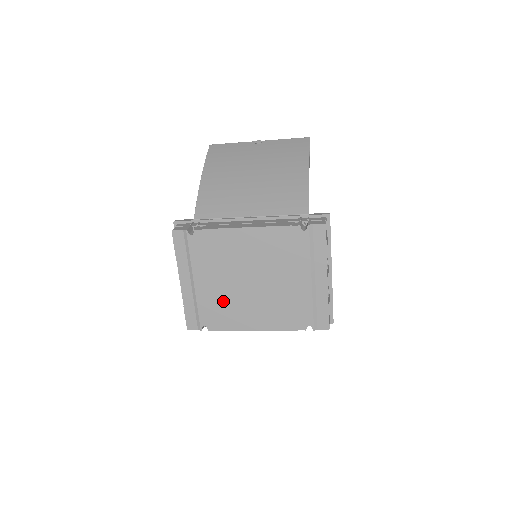
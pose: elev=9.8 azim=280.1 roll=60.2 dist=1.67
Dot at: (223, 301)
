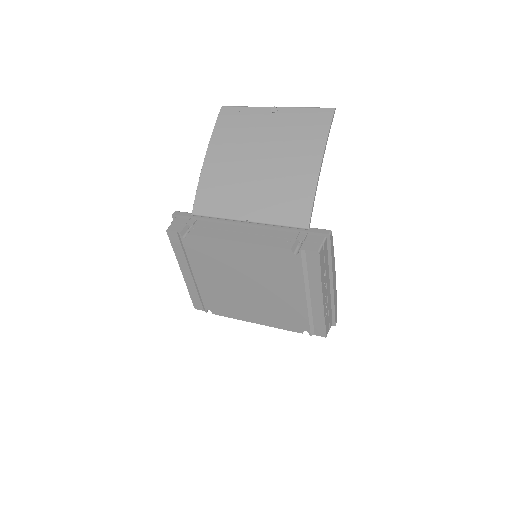
Dot at: (223, 295)
